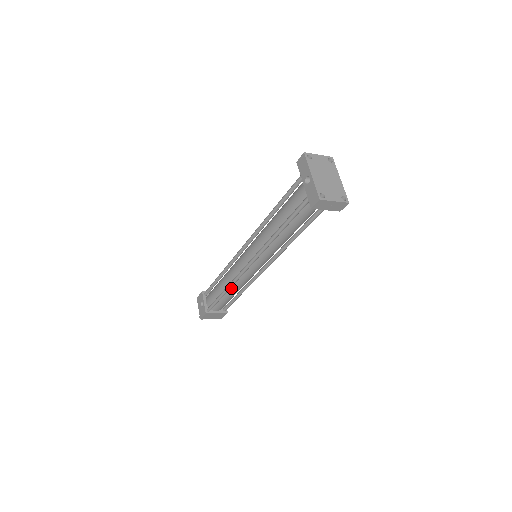
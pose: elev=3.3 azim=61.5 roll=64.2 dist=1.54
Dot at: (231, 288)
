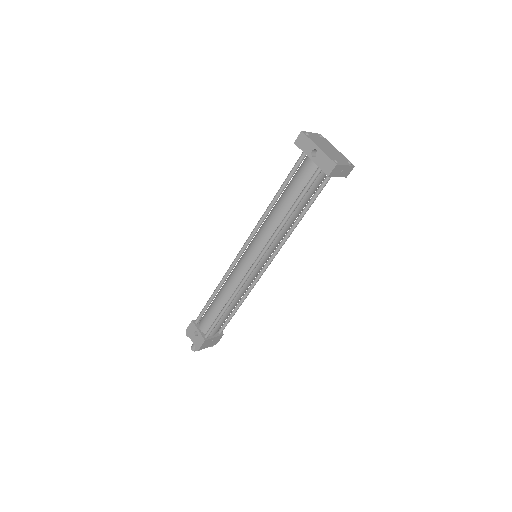
Dot at: occluded
